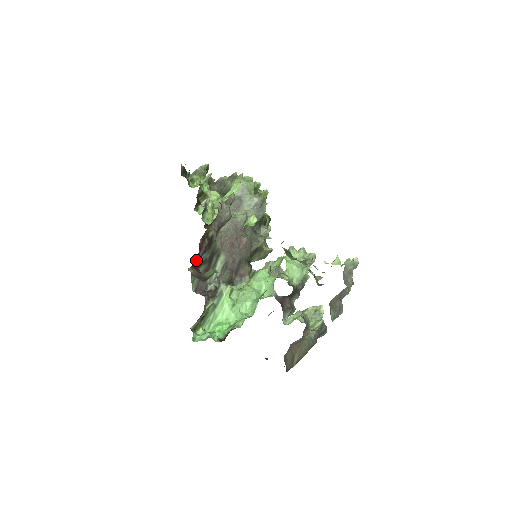
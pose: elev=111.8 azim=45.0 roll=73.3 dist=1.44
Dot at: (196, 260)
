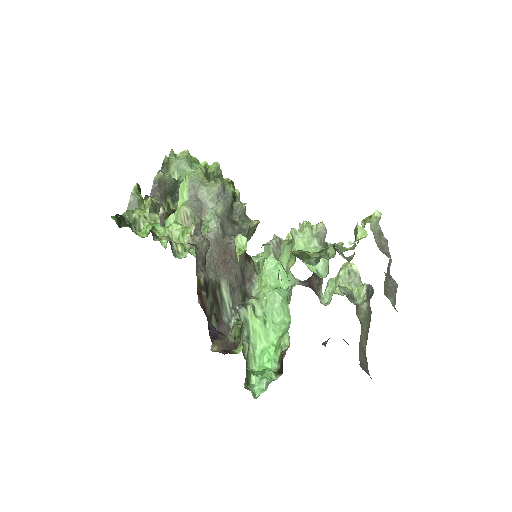
Dot at: occluded
